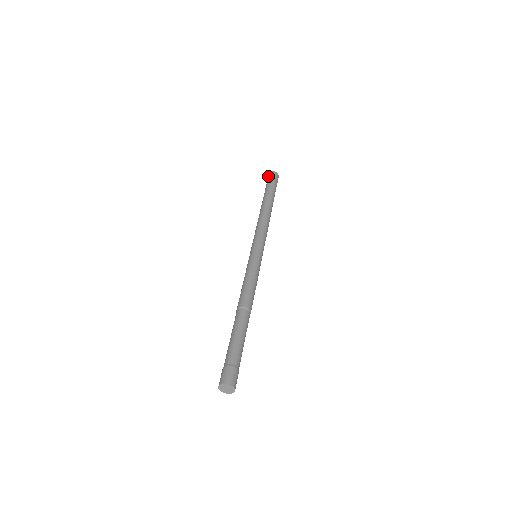
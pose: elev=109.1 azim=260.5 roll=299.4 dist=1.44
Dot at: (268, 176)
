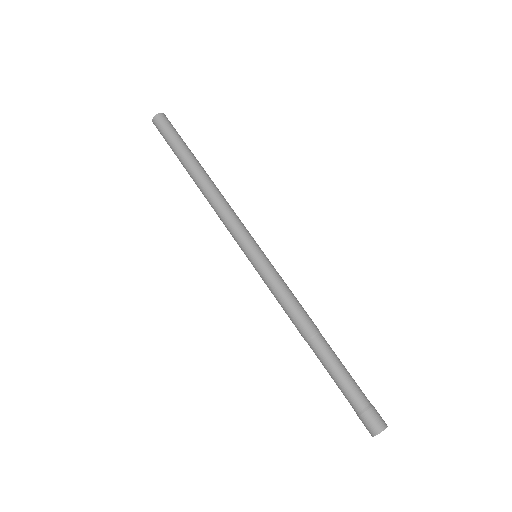
Dot at: (156, 123)
